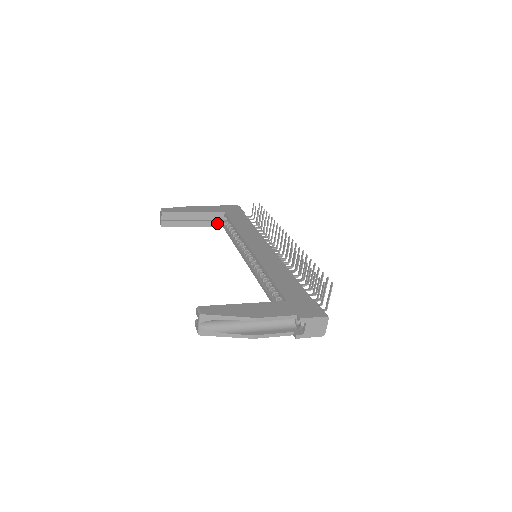
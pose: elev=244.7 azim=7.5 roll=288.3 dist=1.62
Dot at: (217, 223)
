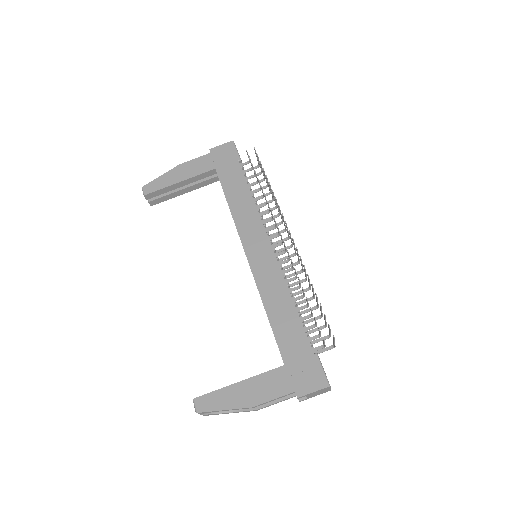
Dot at: (211, 180)
